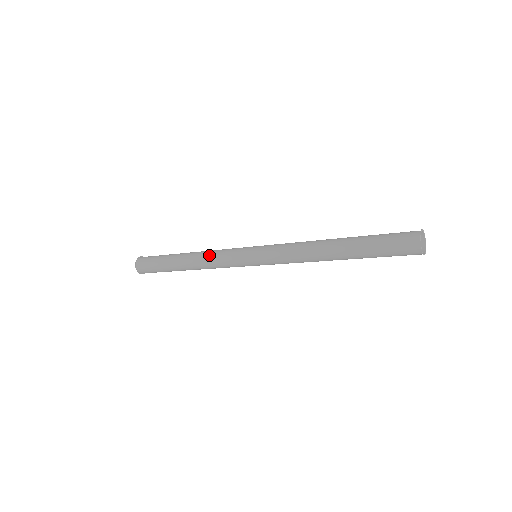
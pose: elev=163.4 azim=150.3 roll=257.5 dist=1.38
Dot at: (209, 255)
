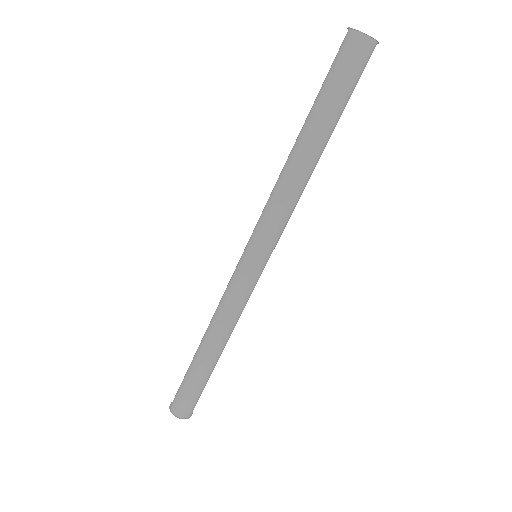
Dot at: (221, 314)
